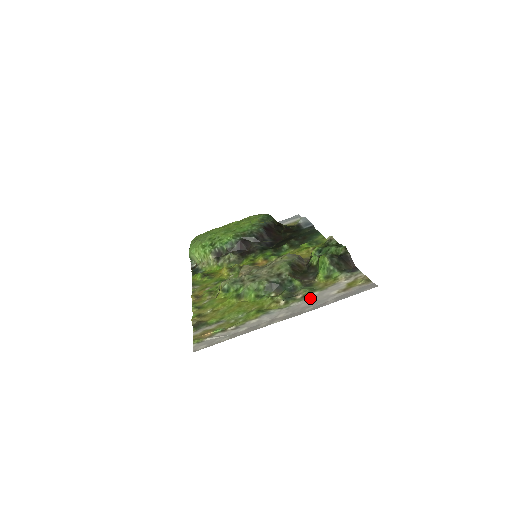
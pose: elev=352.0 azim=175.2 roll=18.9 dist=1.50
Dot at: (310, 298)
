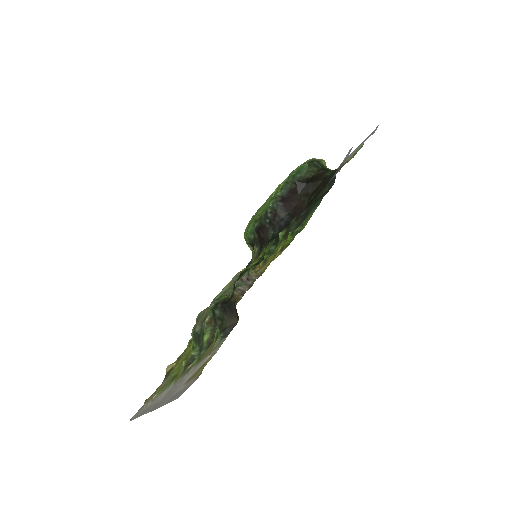
Dot at: (183, 378)
